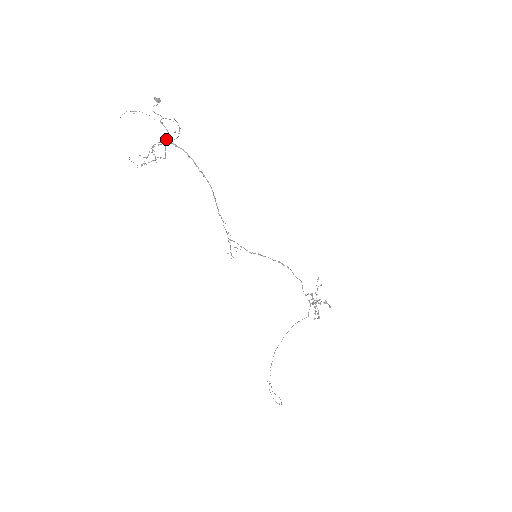
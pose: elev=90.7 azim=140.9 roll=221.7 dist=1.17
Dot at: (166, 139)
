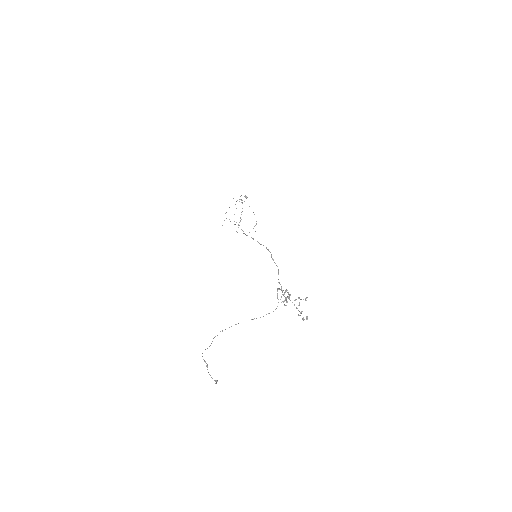
Dot at: (237, 200)
